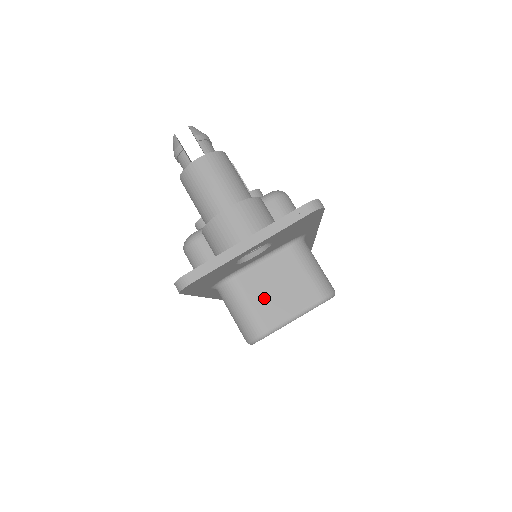
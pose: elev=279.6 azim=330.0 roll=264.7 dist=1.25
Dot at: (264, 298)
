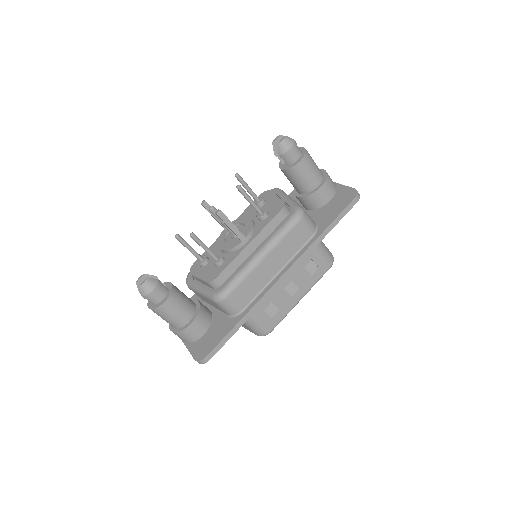
Dot at: occluded
